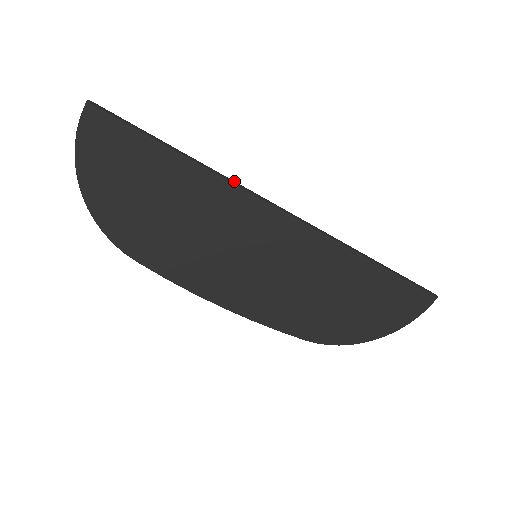
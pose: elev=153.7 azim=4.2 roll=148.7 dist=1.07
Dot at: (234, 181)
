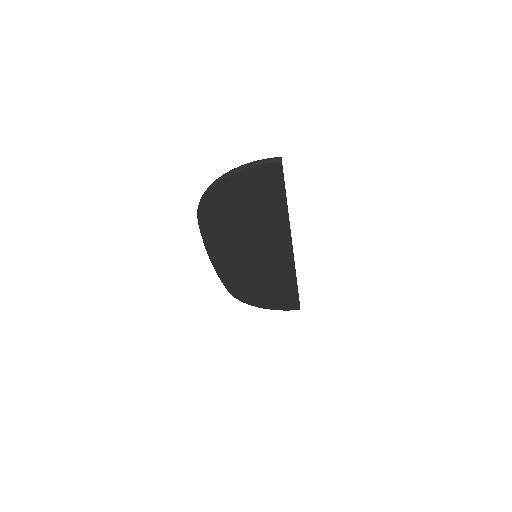
Dot at: occluded
